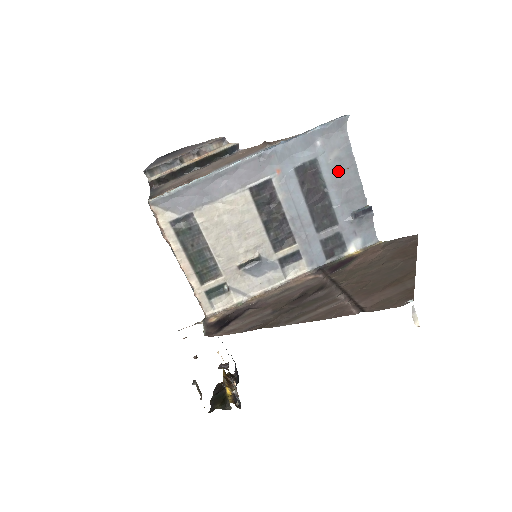
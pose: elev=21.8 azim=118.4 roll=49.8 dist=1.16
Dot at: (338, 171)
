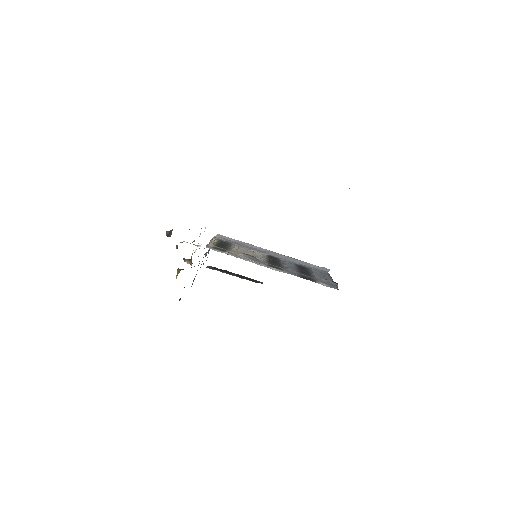
Dot at: (320, 273)
